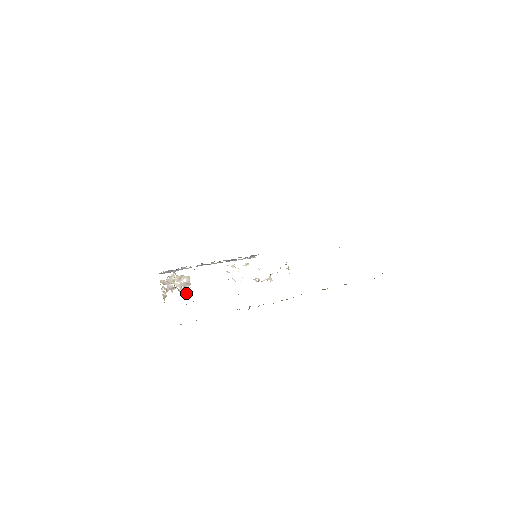
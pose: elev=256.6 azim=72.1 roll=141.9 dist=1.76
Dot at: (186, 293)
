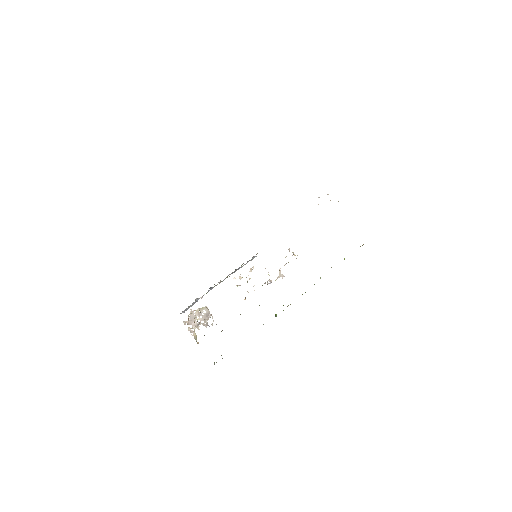
Dot at: occluded
